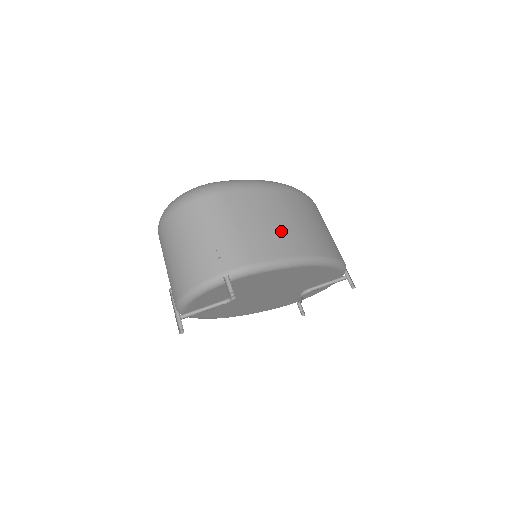
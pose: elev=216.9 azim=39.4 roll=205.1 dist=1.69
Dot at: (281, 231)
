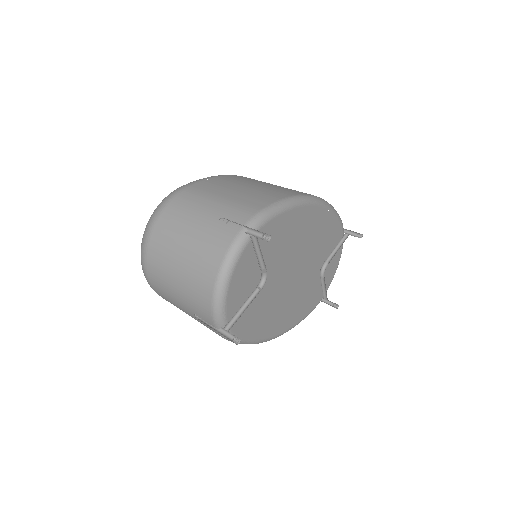
Dot at: (265, 188)
